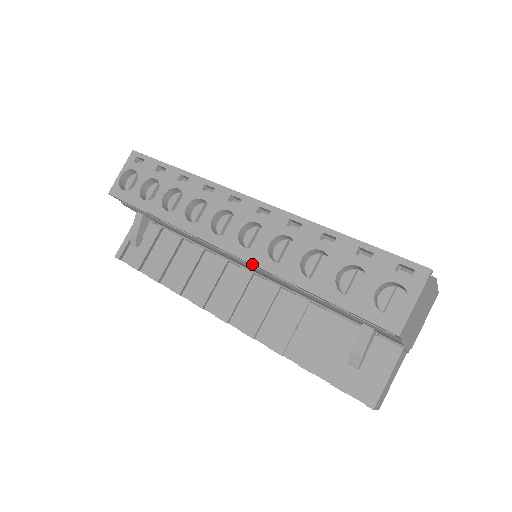
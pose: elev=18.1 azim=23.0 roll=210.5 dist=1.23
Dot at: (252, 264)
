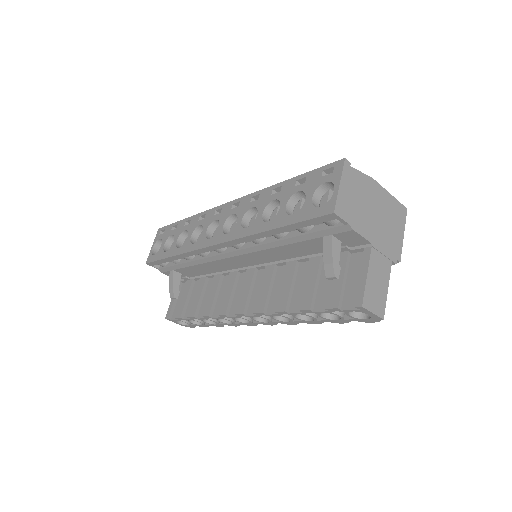
Dot at: (233, 240)
